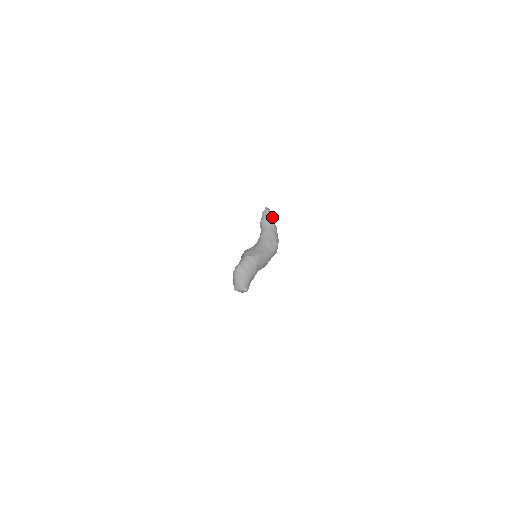
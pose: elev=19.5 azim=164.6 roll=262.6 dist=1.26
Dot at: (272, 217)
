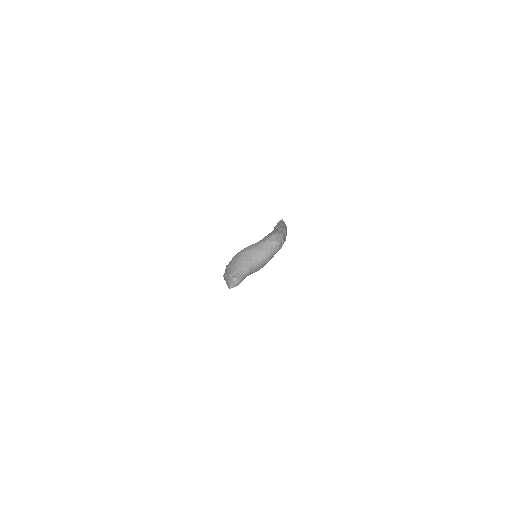
Dot at: (281, 222)
